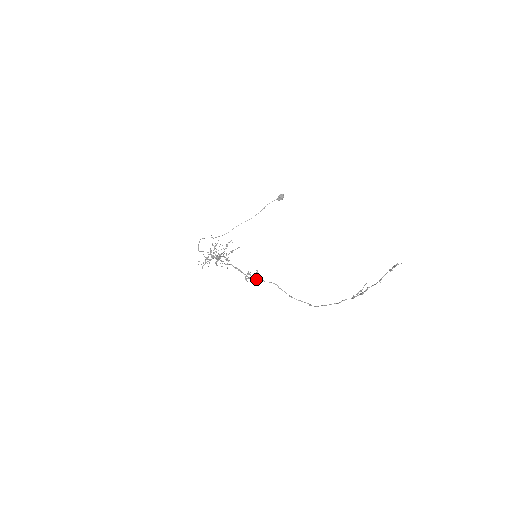
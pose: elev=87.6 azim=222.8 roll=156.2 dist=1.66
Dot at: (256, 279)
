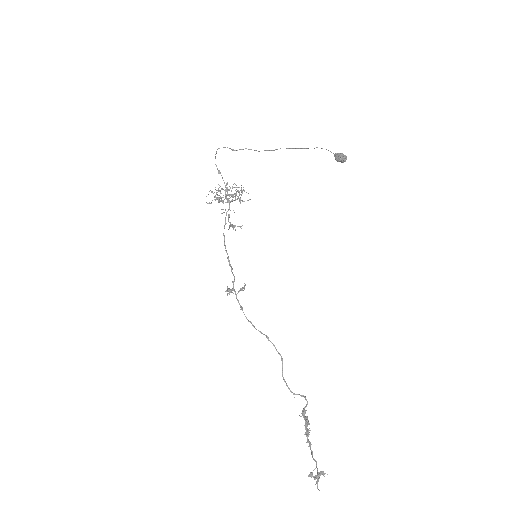
Dot at: (237, 300)
